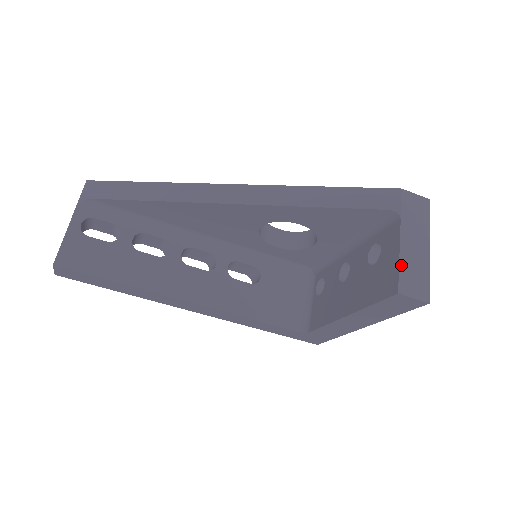
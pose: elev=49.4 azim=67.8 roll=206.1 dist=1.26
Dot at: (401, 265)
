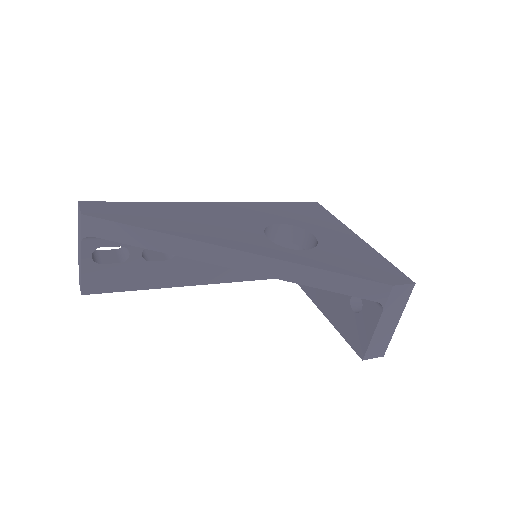
Dot at: (371, 343)
